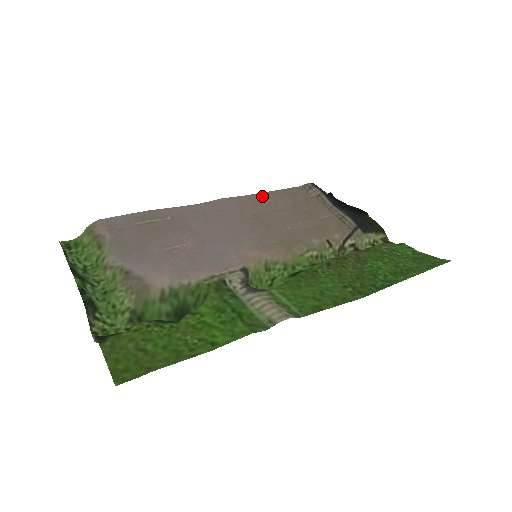
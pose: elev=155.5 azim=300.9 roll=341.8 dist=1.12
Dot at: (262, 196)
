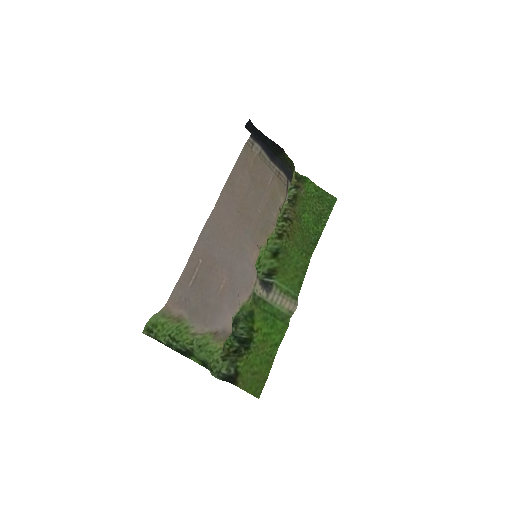
Dot at: (232, 180)
